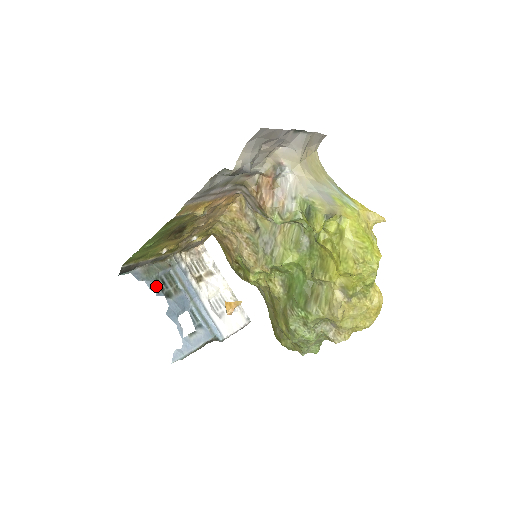
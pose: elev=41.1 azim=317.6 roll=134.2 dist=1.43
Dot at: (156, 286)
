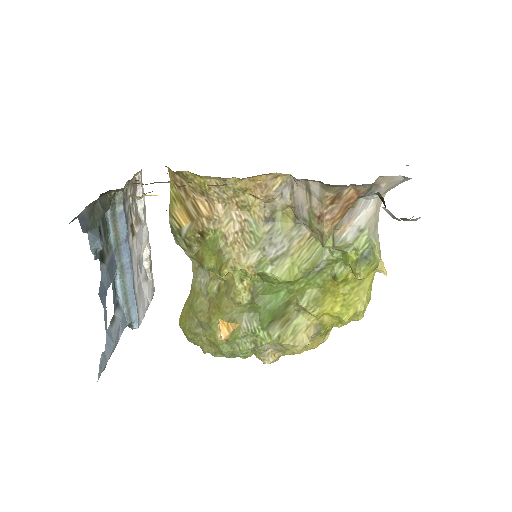
Dot at: (101, 245)
